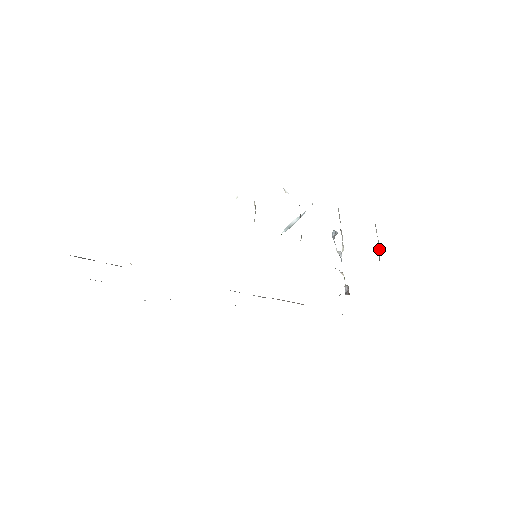
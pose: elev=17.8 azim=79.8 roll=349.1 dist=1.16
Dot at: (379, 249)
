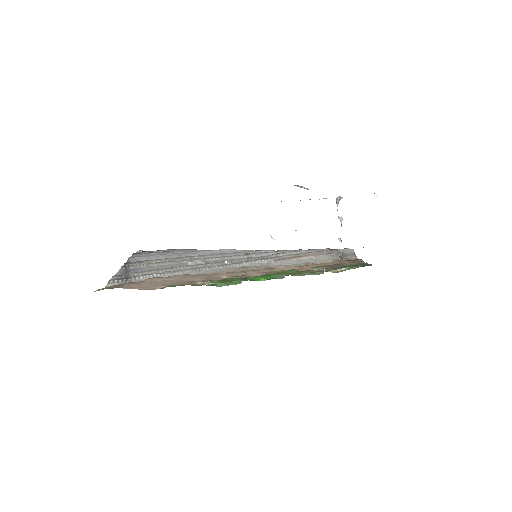
Dot at: occluded
